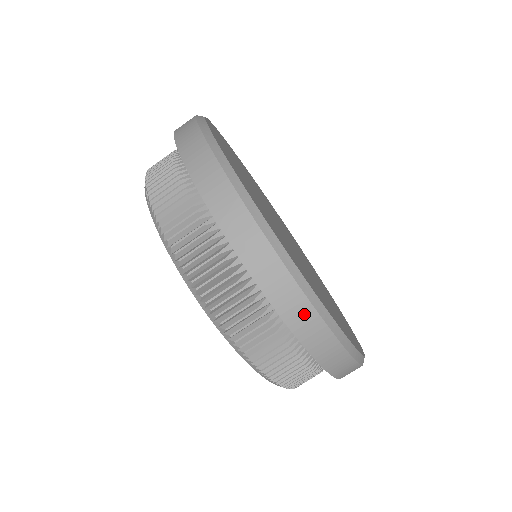
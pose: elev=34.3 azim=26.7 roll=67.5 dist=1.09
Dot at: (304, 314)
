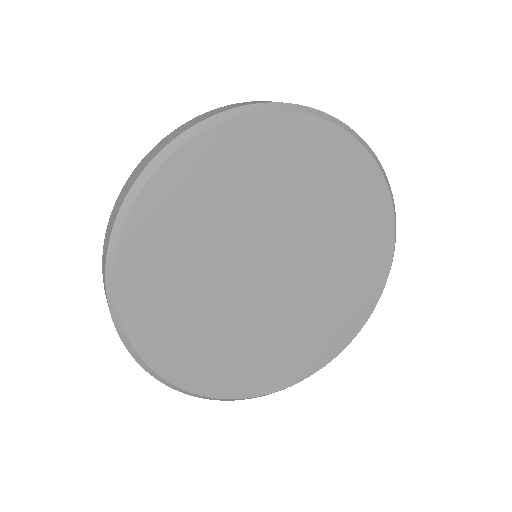
Dot at: occluded
